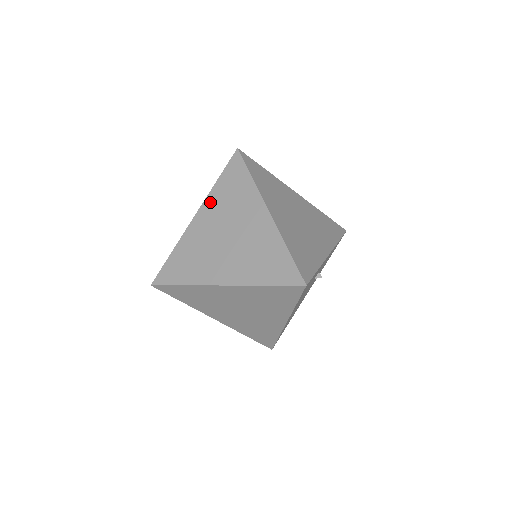
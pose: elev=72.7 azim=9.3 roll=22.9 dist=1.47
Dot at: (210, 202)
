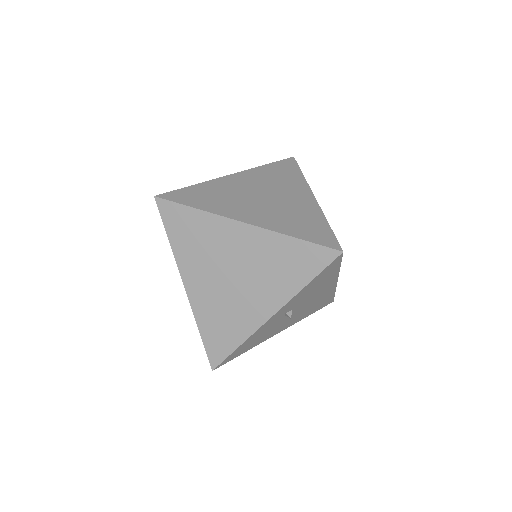
Dot at: occluded
